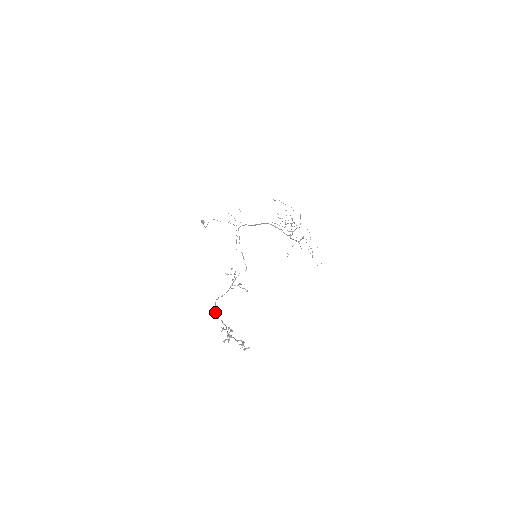
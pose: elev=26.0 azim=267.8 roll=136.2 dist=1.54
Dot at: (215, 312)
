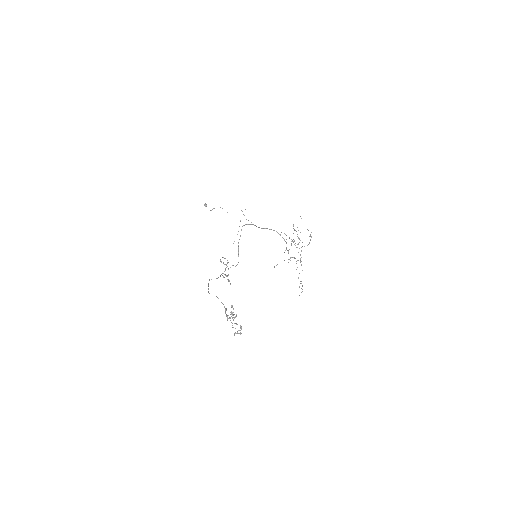
Dot at: occluded
